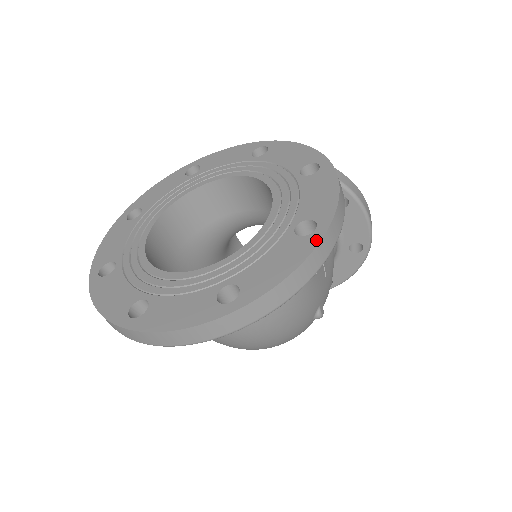
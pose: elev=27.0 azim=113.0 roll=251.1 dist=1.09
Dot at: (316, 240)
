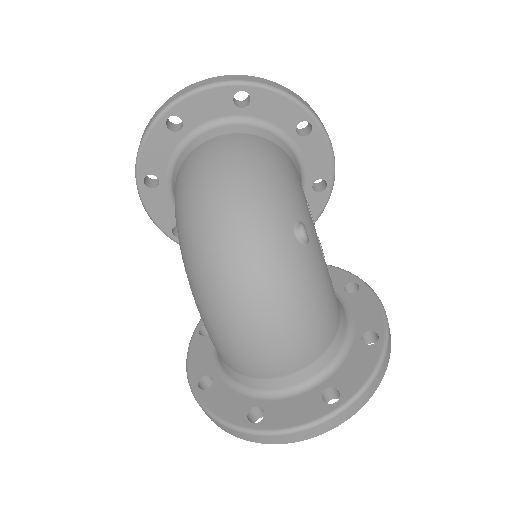
Dot at: occluded
